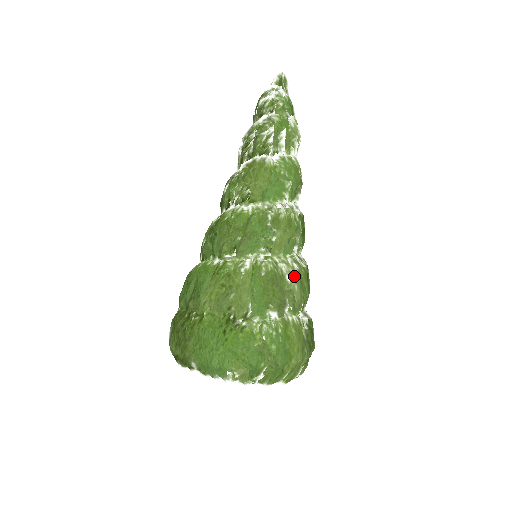
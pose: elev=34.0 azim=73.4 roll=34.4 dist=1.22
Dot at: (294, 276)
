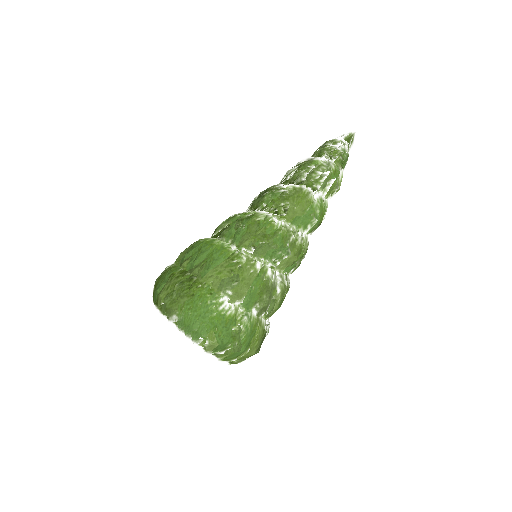
Dot at: (283, 291)
